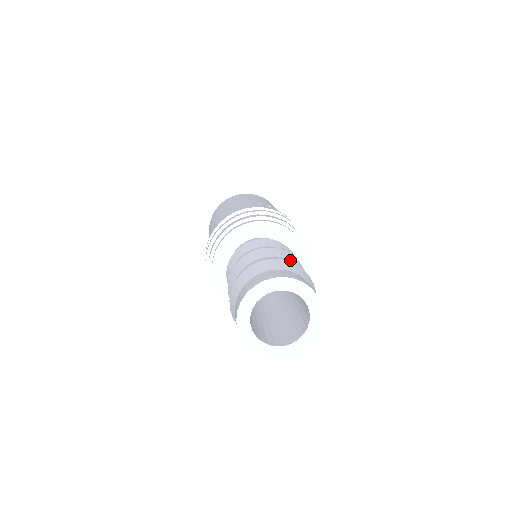
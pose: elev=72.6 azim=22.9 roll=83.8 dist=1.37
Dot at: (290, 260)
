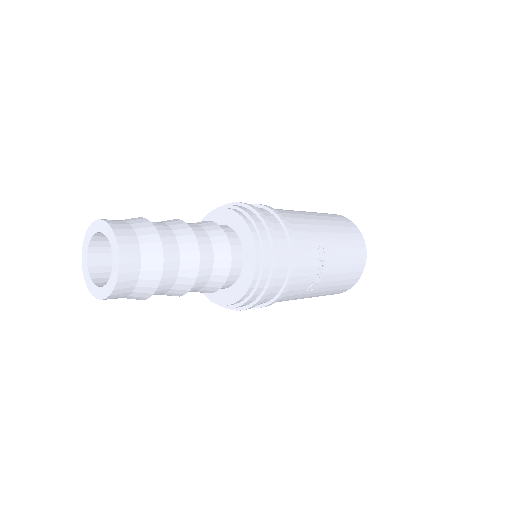
Dot at: (184, 254)
